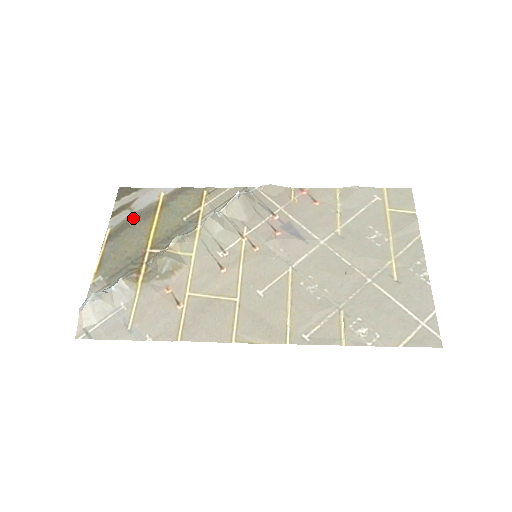
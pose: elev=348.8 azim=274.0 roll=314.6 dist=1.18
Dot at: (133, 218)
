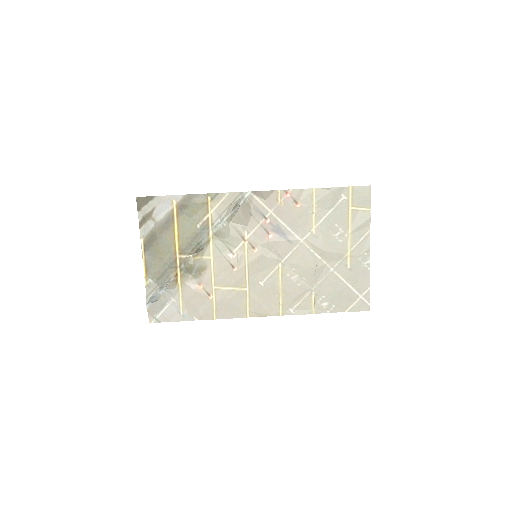
Dot at: (158, 229)
